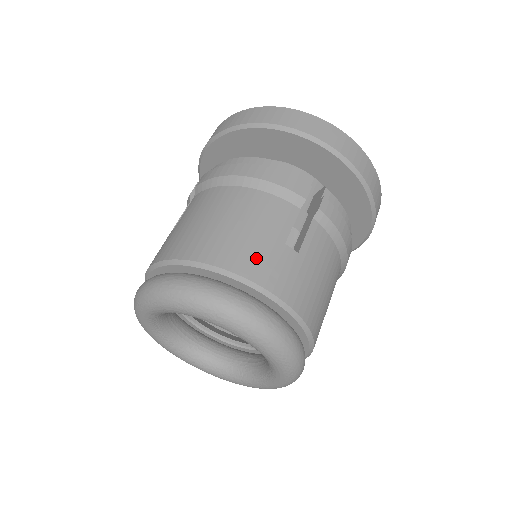
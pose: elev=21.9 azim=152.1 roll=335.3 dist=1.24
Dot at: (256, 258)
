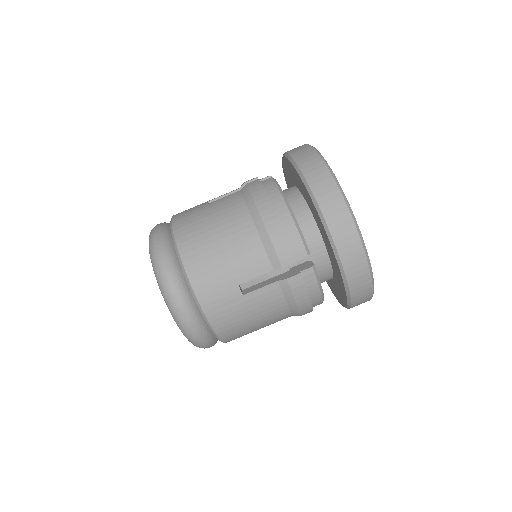
Dot at: occluded
